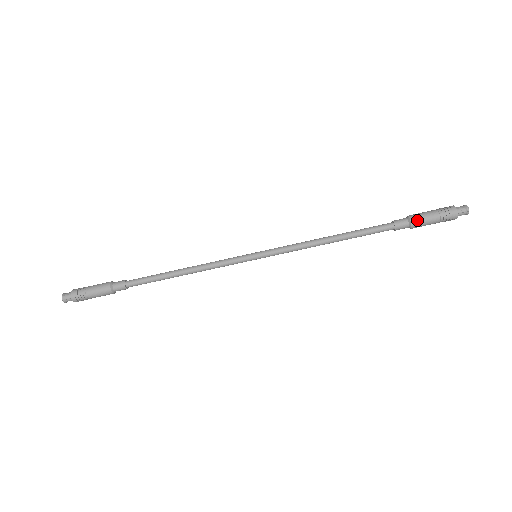
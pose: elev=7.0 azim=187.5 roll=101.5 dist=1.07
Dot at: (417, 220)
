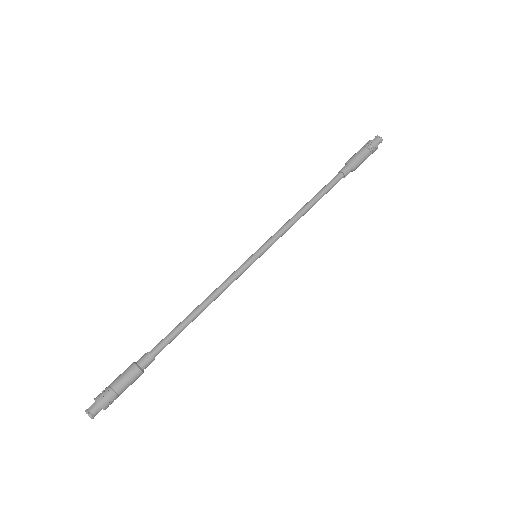
Dot at: (357, 163)
